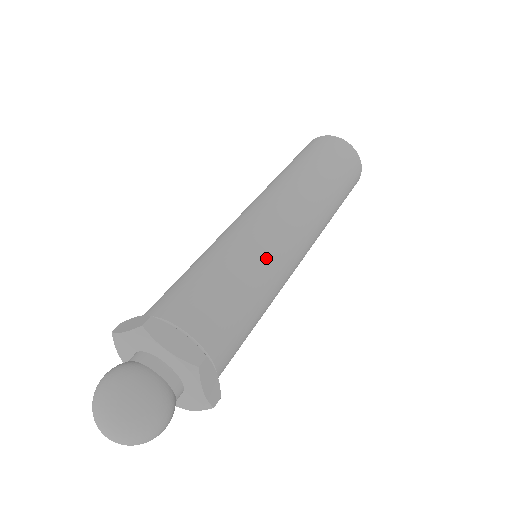
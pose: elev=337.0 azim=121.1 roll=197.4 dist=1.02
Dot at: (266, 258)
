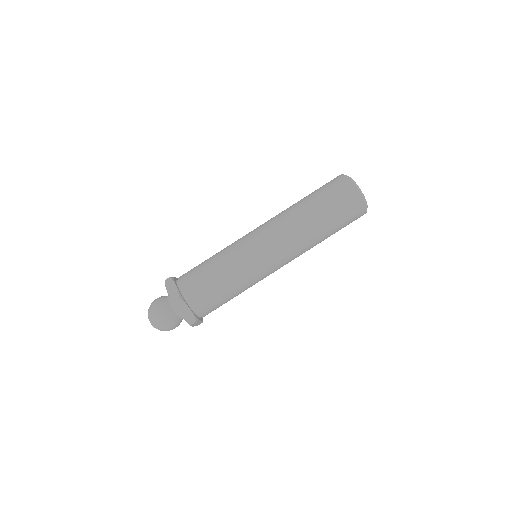
Dot at: (251, 277)
